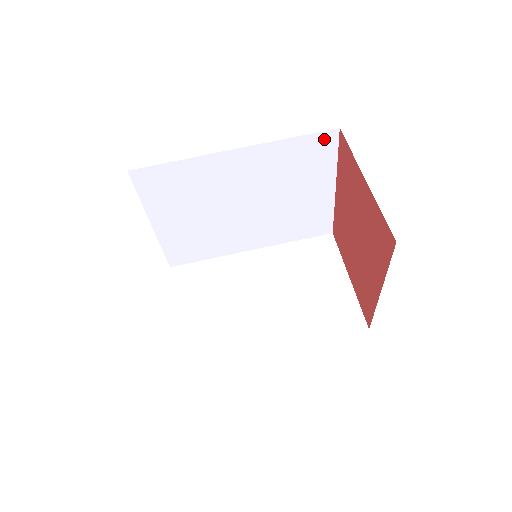
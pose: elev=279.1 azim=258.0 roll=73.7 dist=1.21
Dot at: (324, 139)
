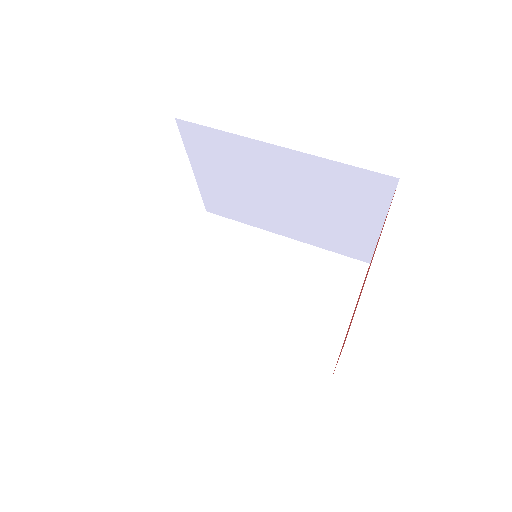
Dot at: (379, 180)
